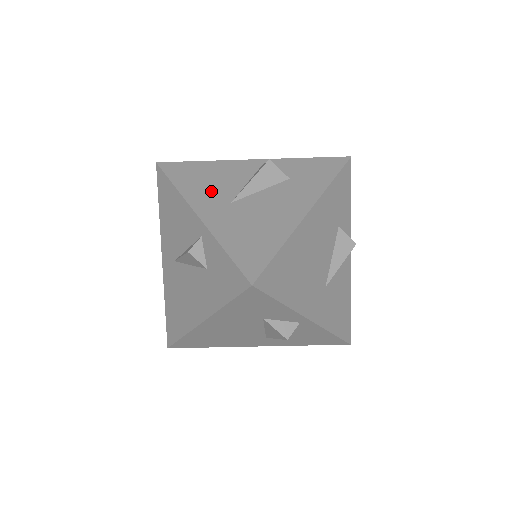
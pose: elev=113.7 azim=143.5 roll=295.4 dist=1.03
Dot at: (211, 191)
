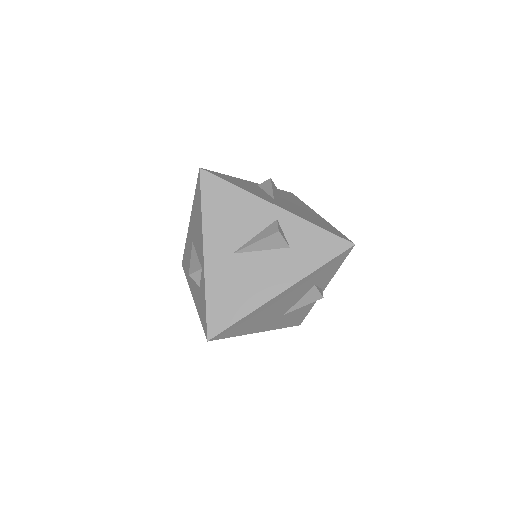
Dot at: (225, 231)
